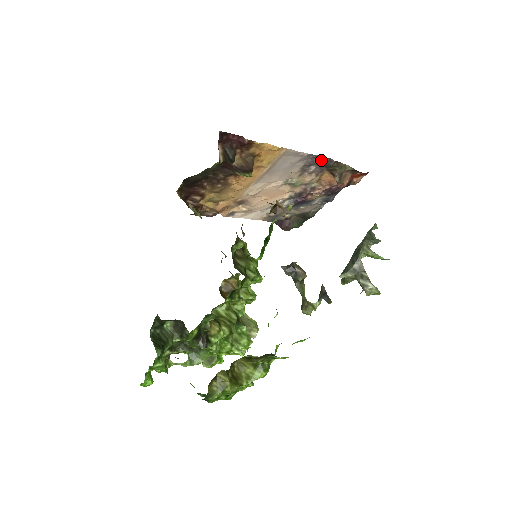
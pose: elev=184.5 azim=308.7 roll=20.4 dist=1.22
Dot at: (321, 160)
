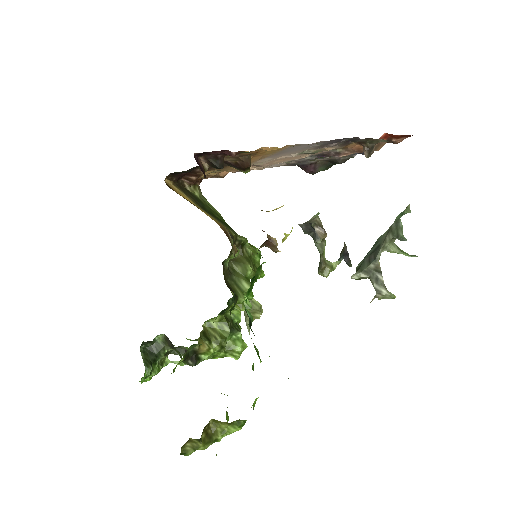
Dot at: (344, 139)
